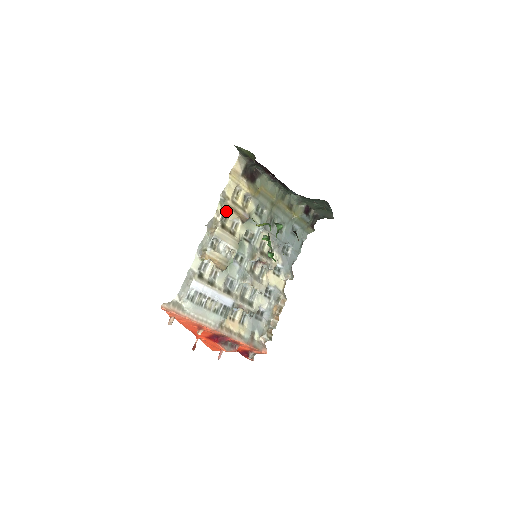
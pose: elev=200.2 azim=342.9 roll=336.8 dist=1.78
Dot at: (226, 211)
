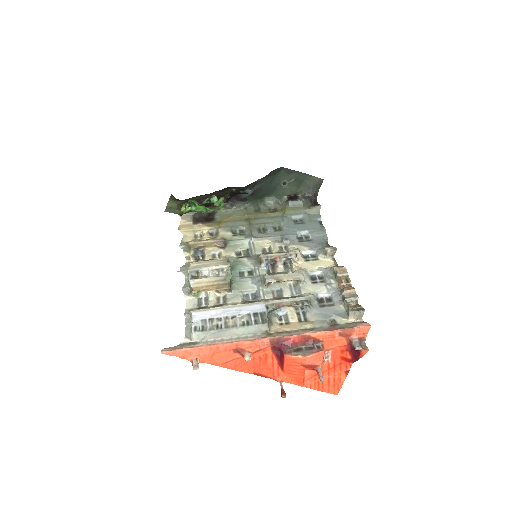
Dot at: (199, 253)
